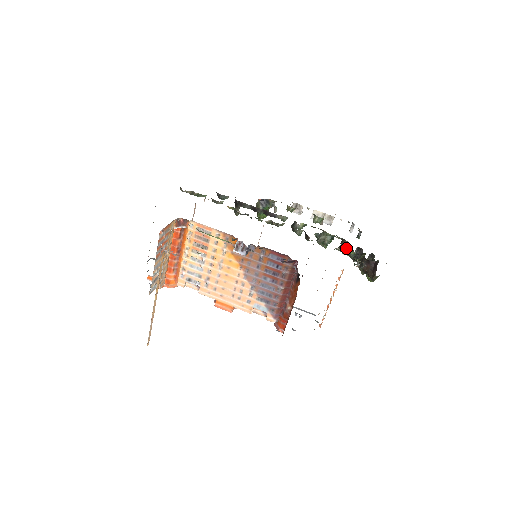
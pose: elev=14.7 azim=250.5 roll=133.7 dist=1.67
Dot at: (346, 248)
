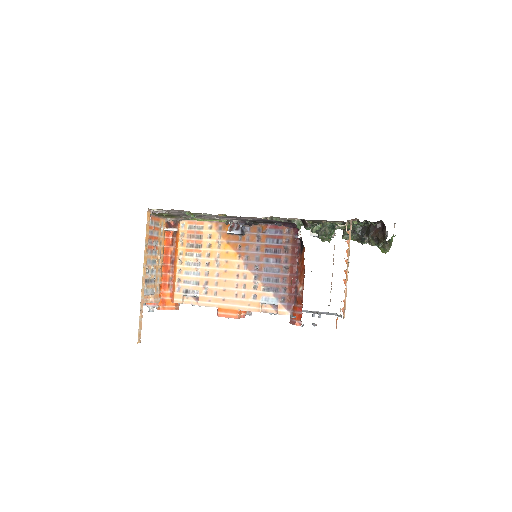
Dot at: occluded
